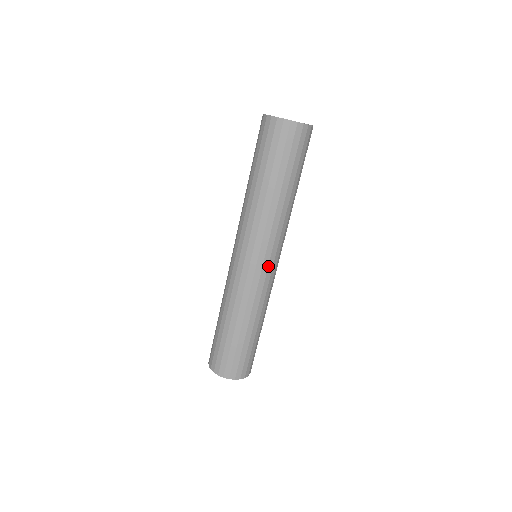
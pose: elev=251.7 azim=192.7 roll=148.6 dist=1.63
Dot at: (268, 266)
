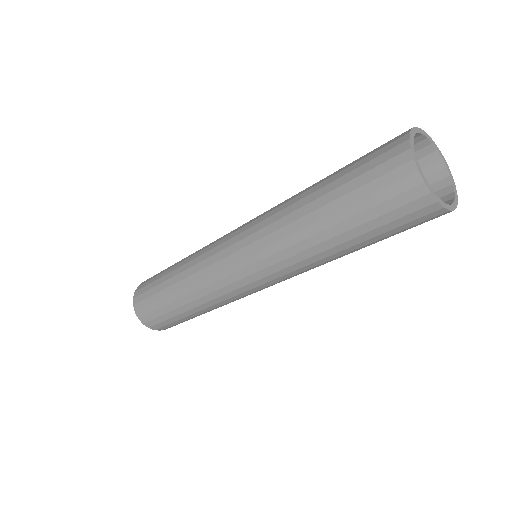
Dot at: occluded
